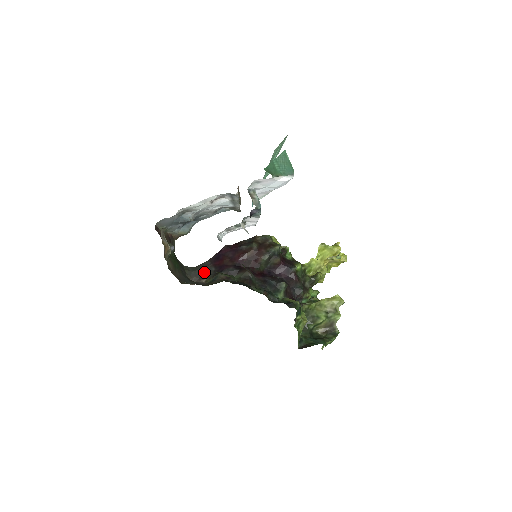
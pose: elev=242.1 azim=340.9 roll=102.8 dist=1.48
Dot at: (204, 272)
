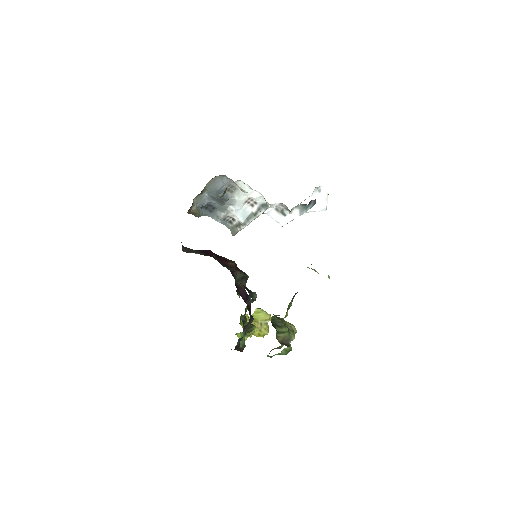
Dot at: (193, 251)
